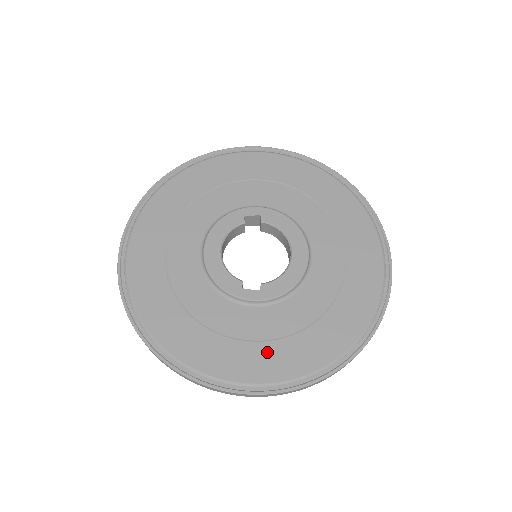
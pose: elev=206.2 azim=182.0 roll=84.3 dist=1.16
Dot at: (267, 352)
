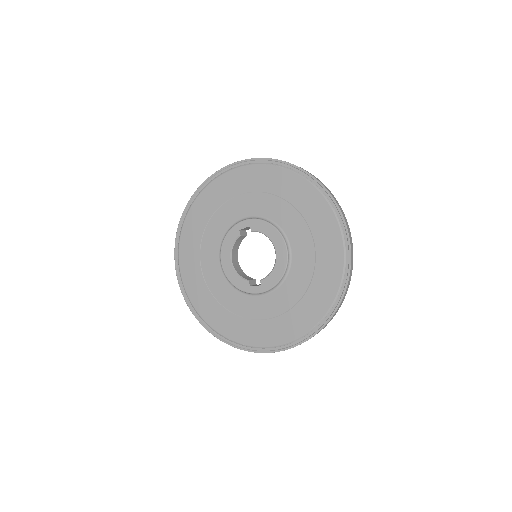
Dot at: (274, 325)
